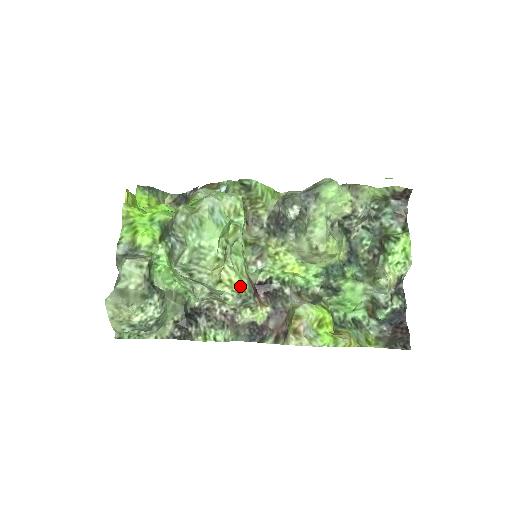
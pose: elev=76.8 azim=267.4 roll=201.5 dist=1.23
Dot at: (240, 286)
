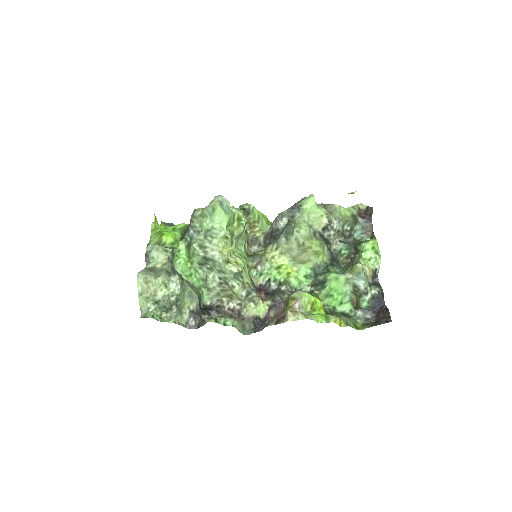
Dot at: (244, 279)
